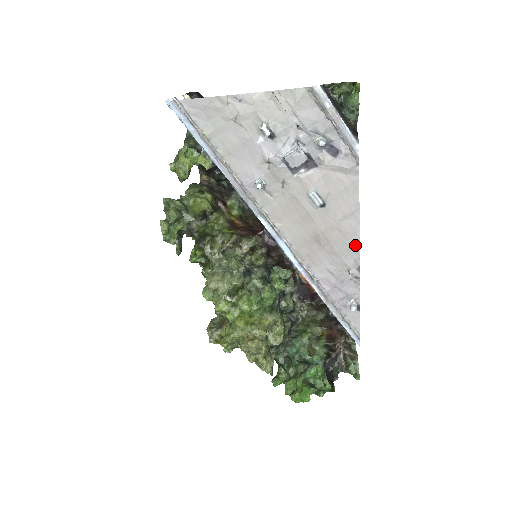
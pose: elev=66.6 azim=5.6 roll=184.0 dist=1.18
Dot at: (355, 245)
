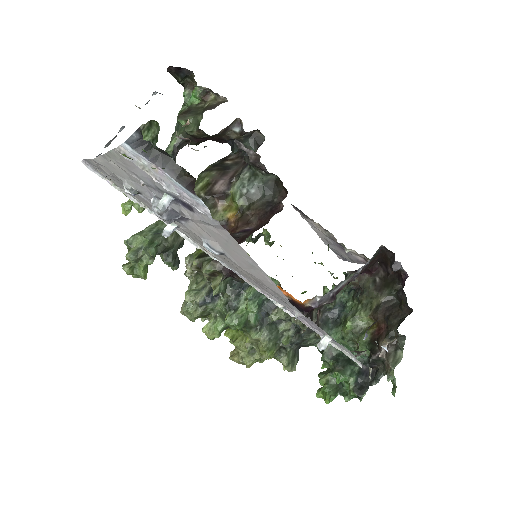
Dot at: (280, 293)
